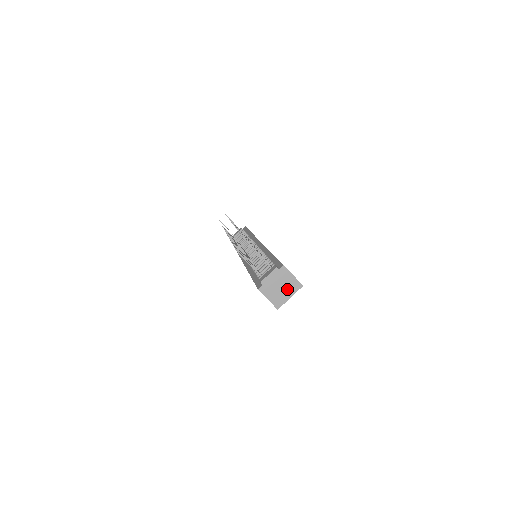
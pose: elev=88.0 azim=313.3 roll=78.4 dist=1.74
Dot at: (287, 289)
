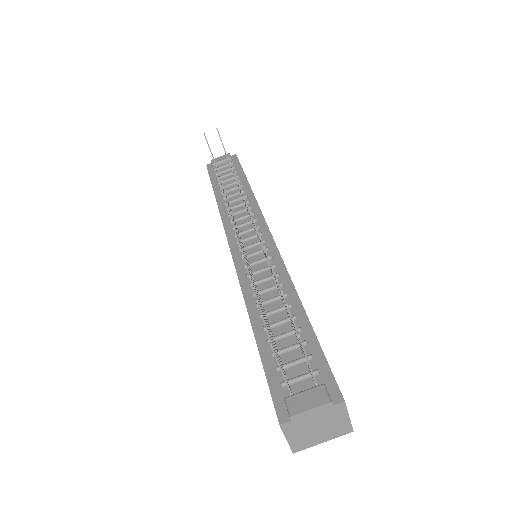
Dot at: (326, 431)
